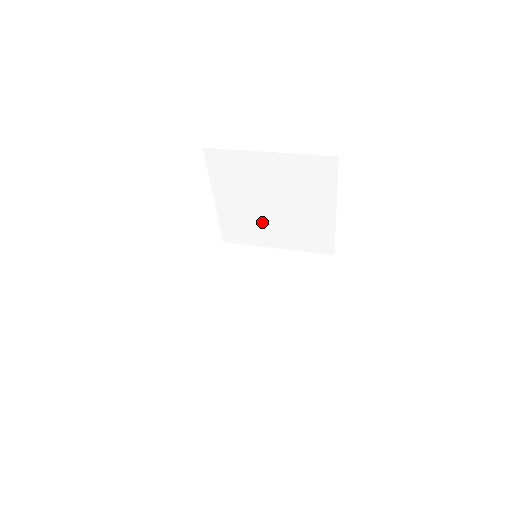
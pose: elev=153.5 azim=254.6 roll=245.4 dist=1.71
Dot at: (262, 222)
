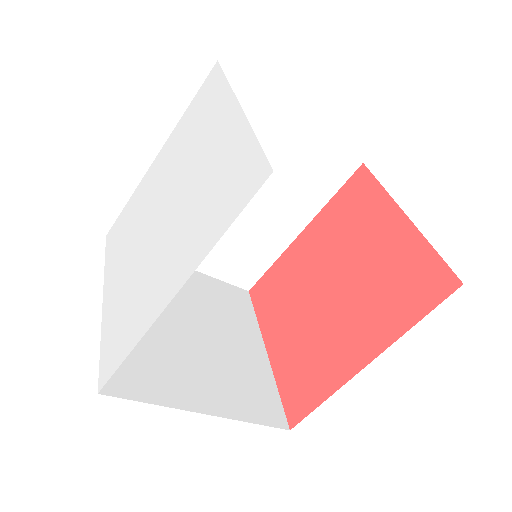
Dot at: (179, 354)
